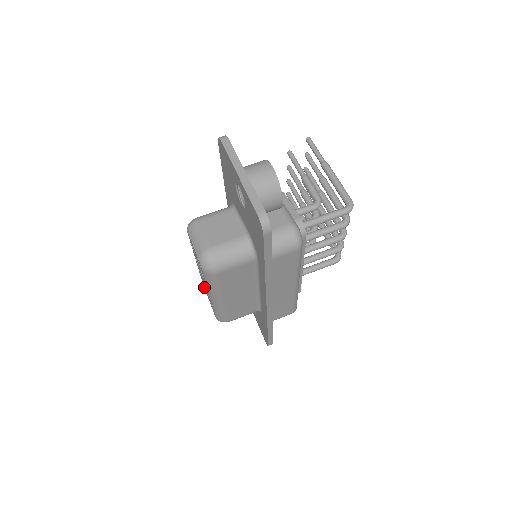
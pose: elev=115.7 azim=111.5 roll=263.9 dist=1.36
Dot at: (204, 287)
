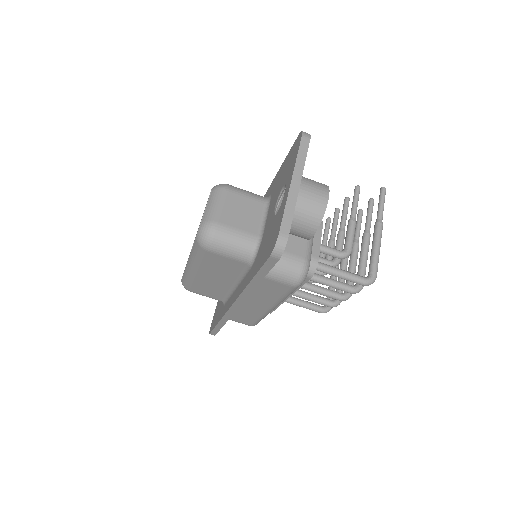
Dot at: occluded
